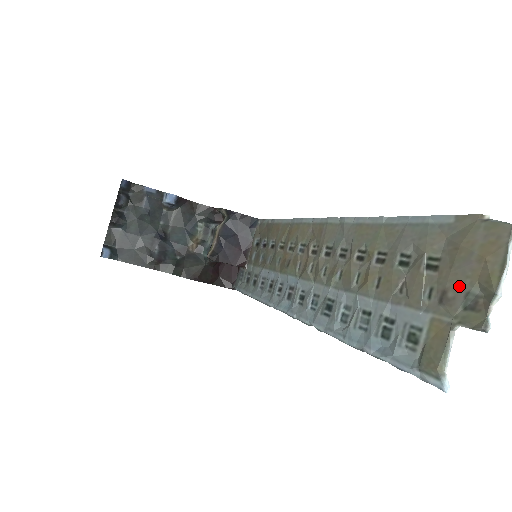
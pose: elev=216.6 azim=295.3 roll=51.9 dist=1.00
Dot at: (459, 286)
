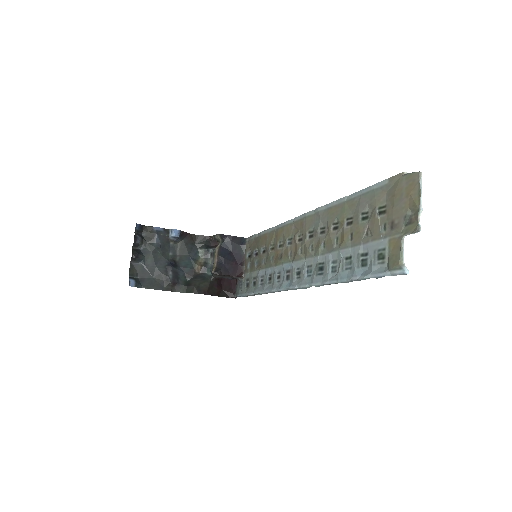
Dot at: (400, 215)
